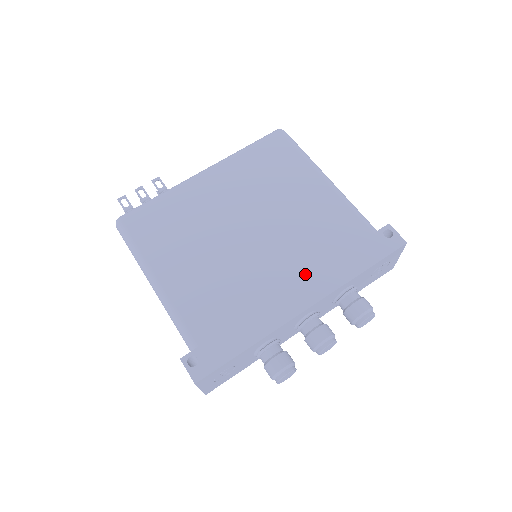
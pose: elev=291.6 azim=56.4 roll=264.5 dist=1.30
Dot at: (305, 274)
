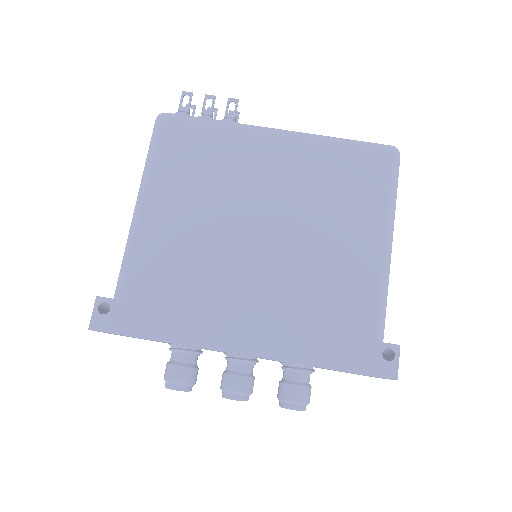
Dot at: (272, 320)
